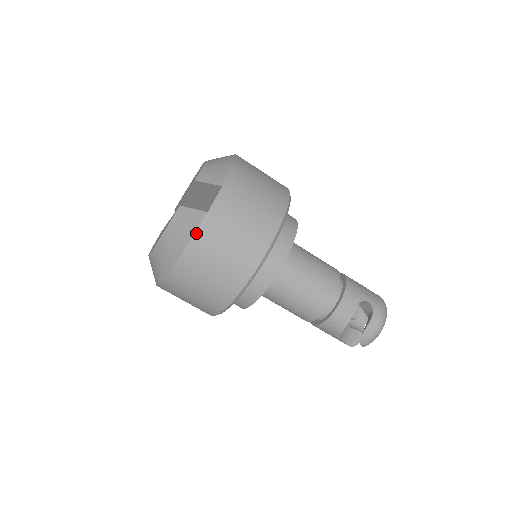
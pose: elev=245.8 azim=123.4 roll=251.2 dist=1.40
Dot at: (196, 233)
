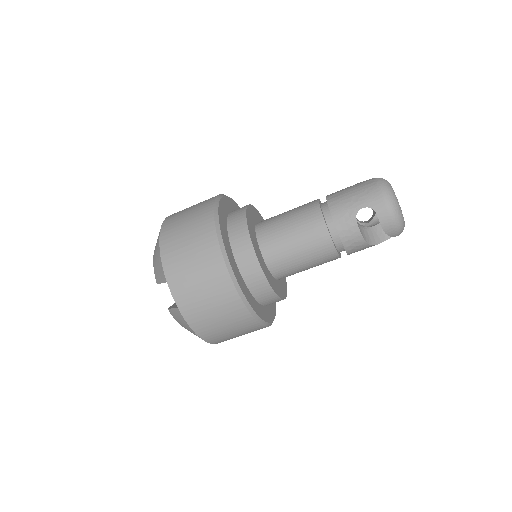
Dot at: (188, 324)
